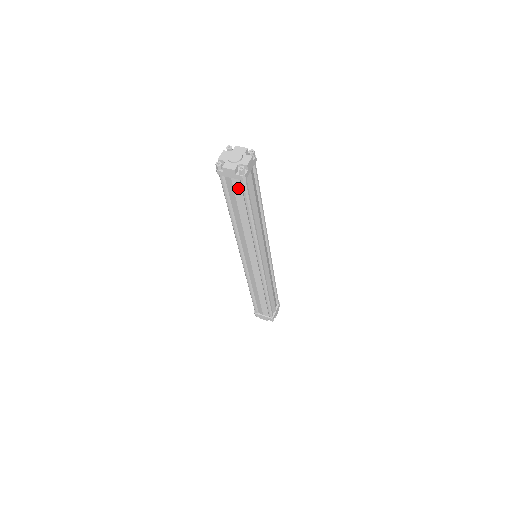
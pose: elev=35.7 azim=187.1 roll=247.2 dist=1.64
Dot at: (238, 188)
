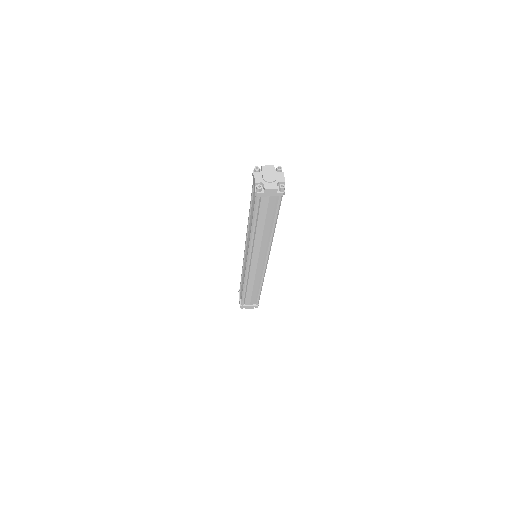
Dot at: (272, 203)
